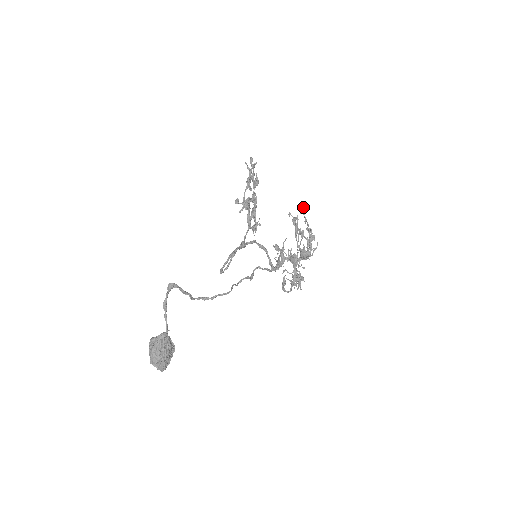
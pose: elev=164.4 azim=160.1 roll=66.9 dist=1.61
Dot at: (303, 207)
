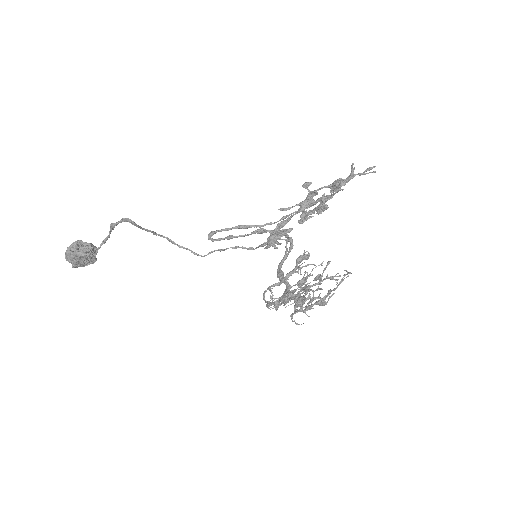
Dot at: (351, 273)
